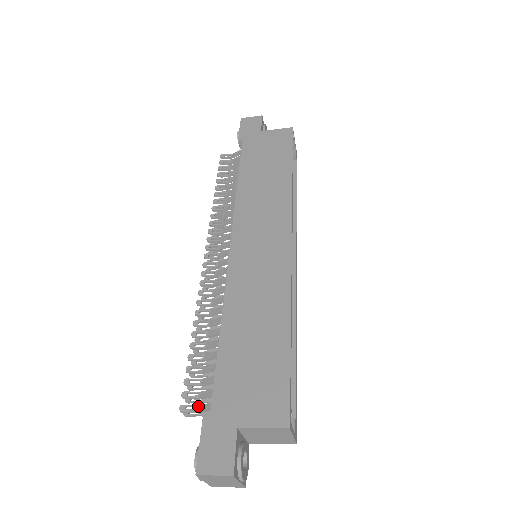
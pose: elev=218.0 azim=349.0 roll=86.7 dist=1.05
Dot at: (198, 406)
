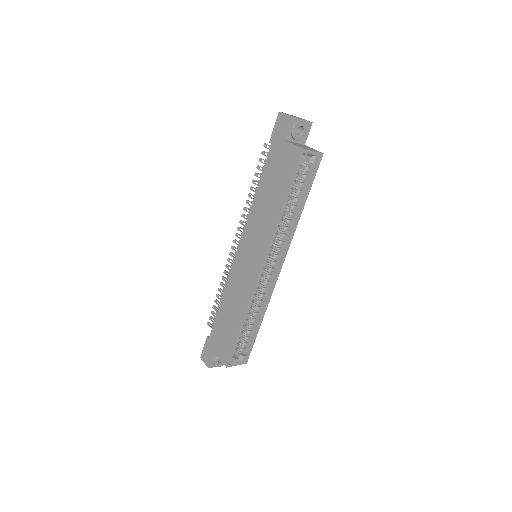
Dot at: occluded
